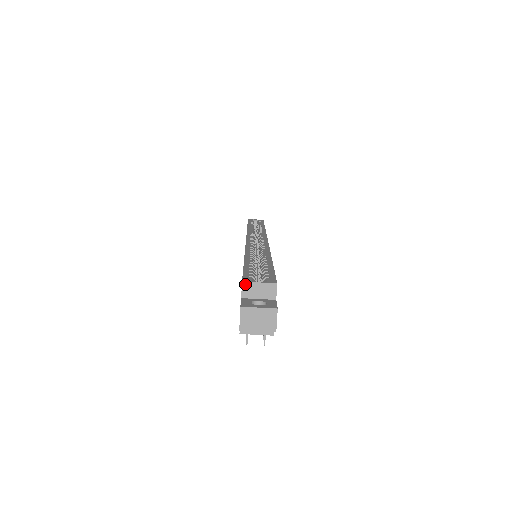
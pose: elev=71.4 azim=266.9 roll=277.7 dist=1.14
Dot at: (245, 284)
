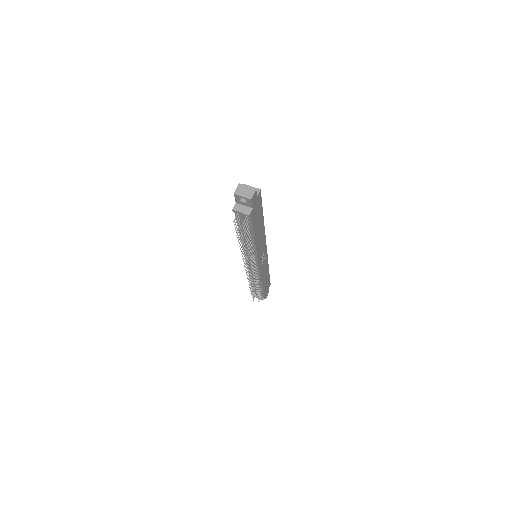
Dot at: occluded
